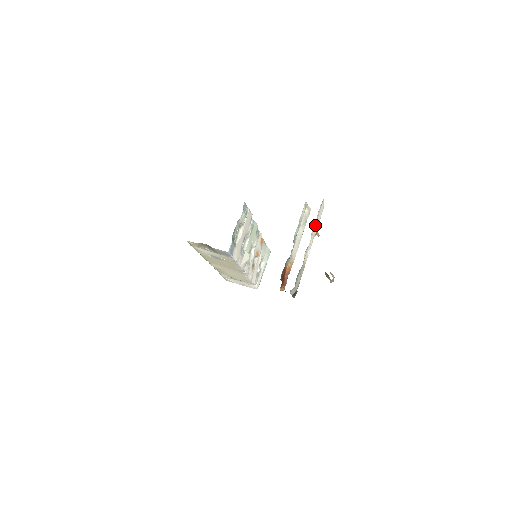
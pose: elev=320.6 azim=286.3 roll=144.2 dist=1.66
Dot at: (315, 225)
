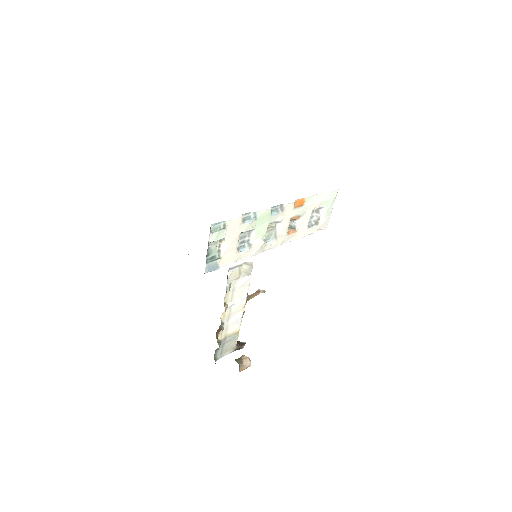
Dot at: (231, 306)
